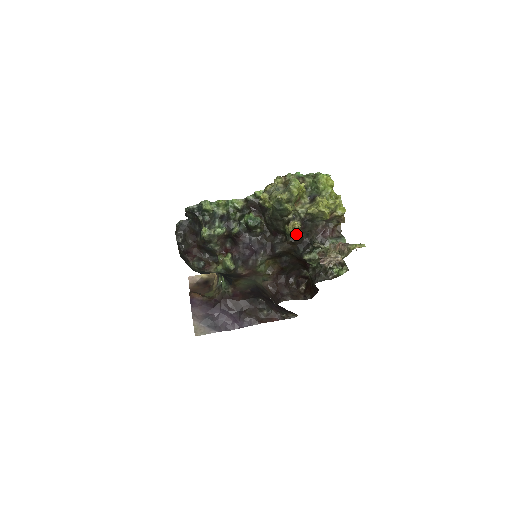
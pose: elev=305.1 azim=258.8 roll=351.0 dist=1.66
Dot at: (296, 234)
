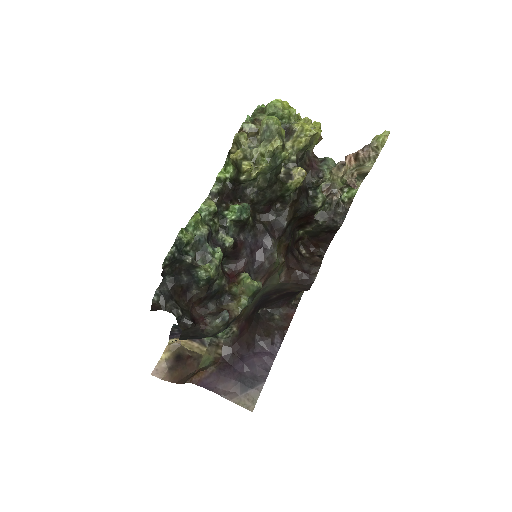
Dot at: (302, 184)
